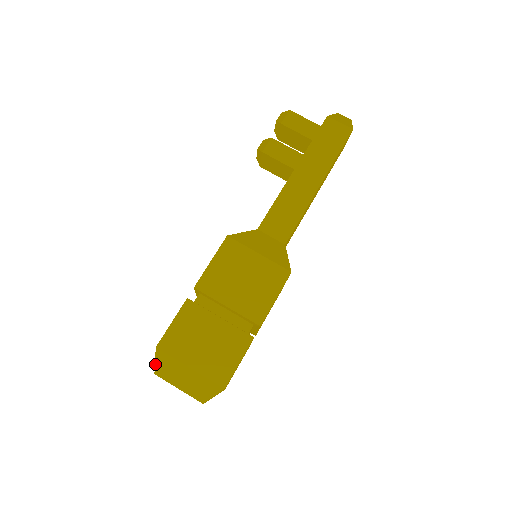
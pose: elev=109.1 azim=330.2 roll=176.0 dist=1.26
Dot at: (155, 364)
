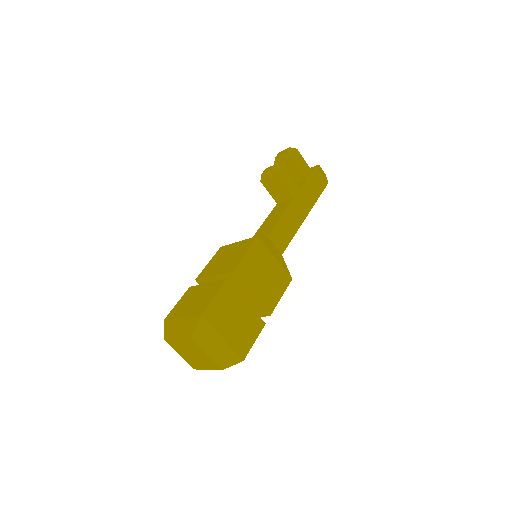
Dot at: (195, 330)
